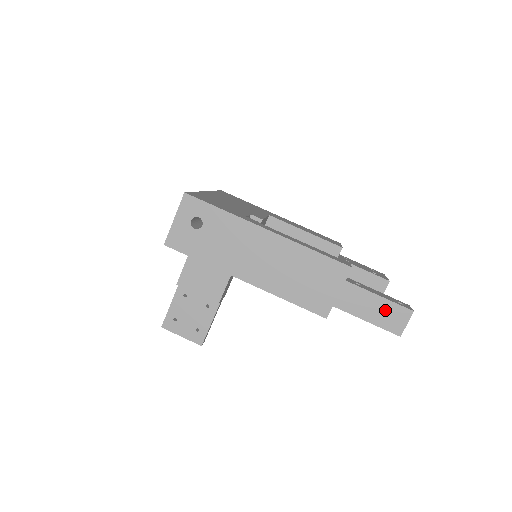
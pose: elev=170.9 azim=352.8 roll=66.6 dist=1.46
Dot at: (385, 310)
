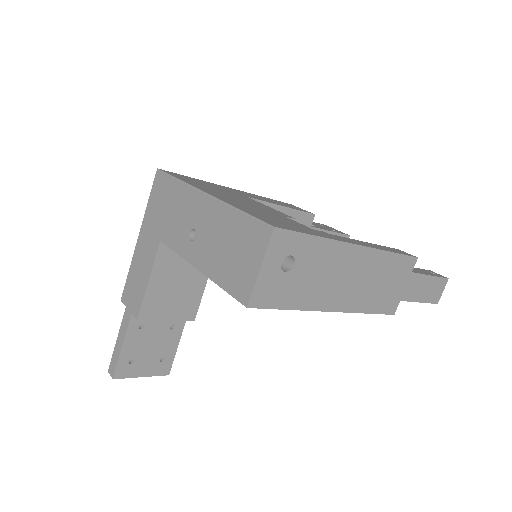
Dot at: (433, 286)
